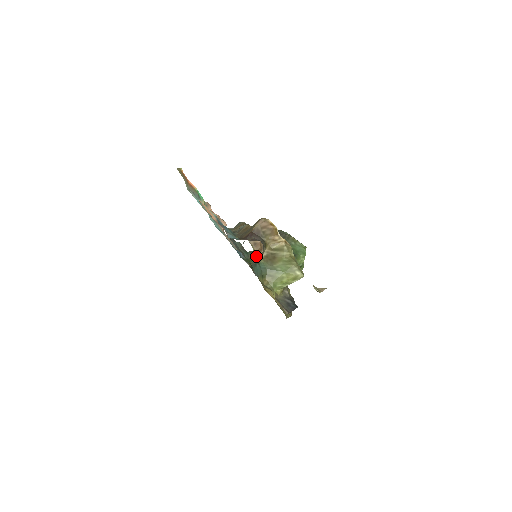
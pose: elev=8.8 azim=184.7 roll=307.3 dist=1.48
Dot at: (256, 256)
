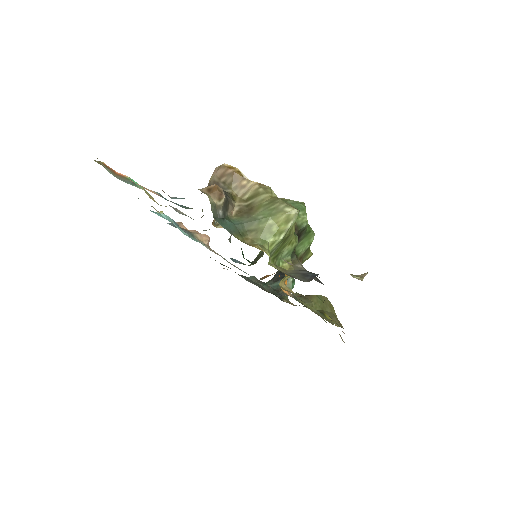
Dot at: (217, 206)
